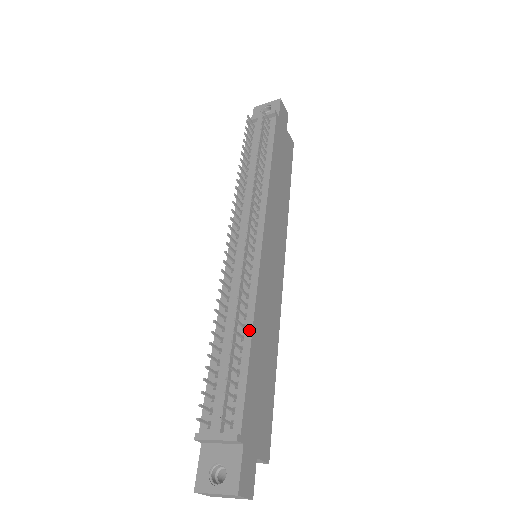
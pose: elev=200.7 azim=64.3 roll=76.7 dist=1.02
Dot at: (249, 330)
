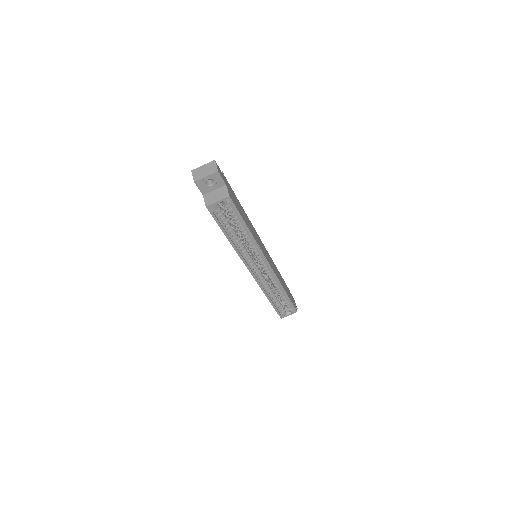
Dot at: occluded
